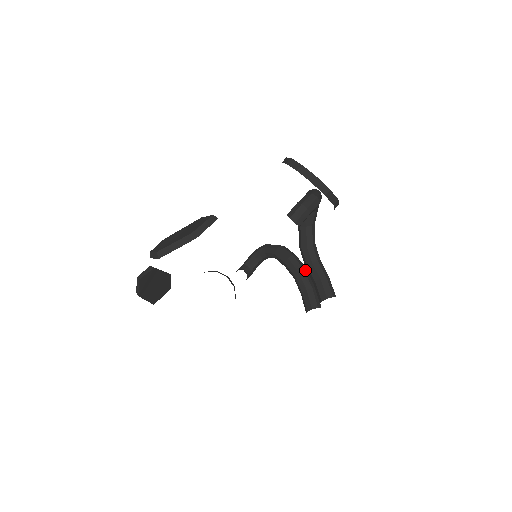
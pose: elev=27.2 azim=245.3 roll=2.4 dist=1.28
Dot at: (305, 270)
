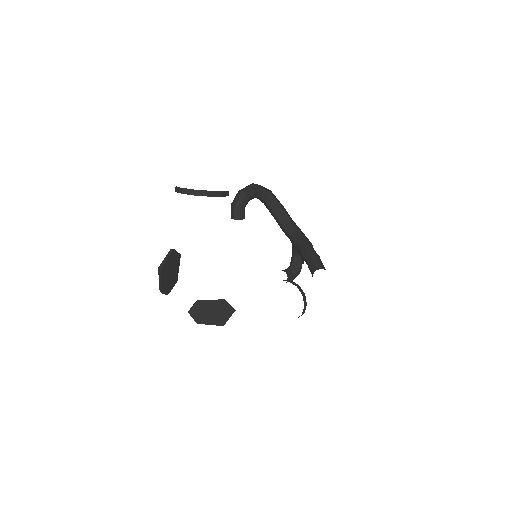
Dot at: occluded
